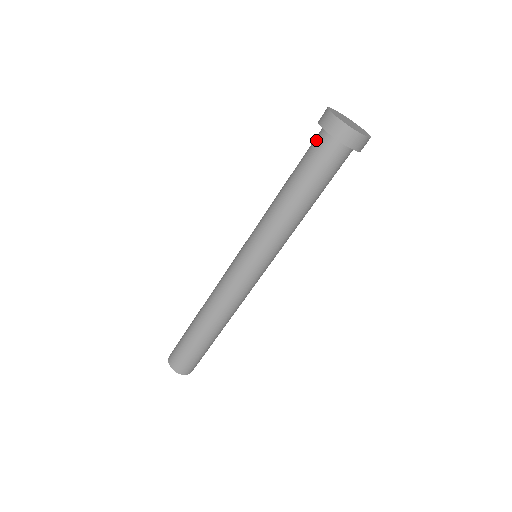
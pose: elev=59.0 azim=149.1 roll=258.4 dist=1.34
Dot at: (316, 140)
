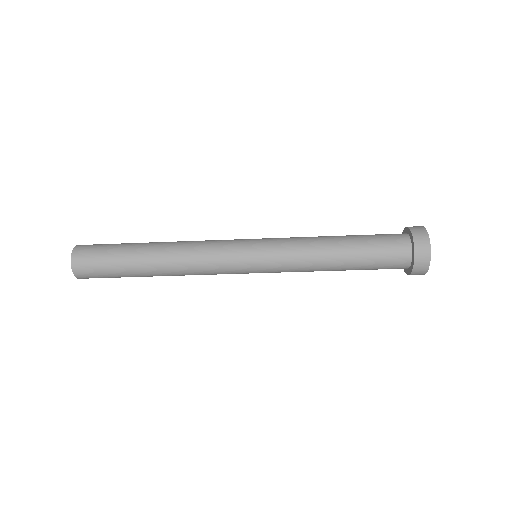
Dot at: (398, 244)
